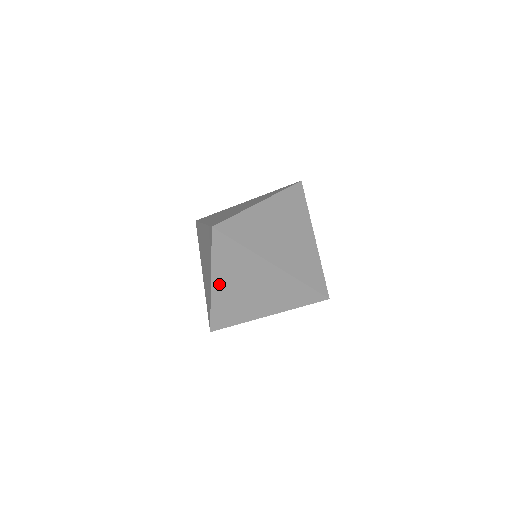
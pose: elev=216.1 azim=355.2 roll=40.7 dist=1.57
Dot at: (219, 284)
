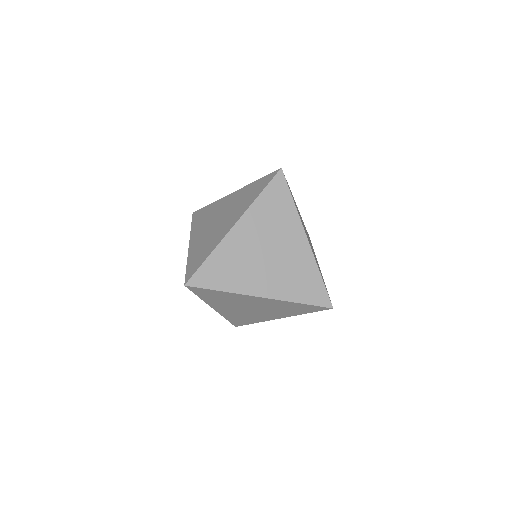
Dot at: occluded
